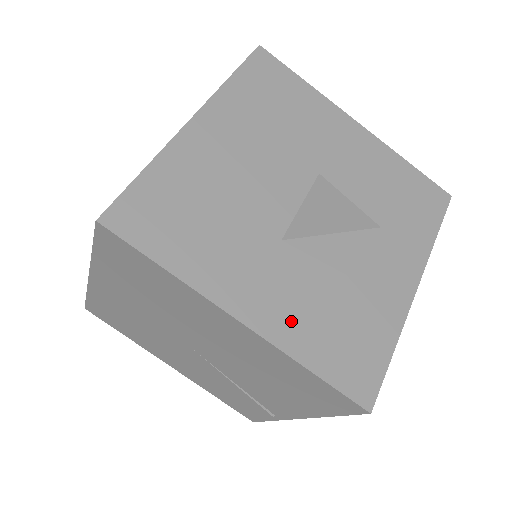
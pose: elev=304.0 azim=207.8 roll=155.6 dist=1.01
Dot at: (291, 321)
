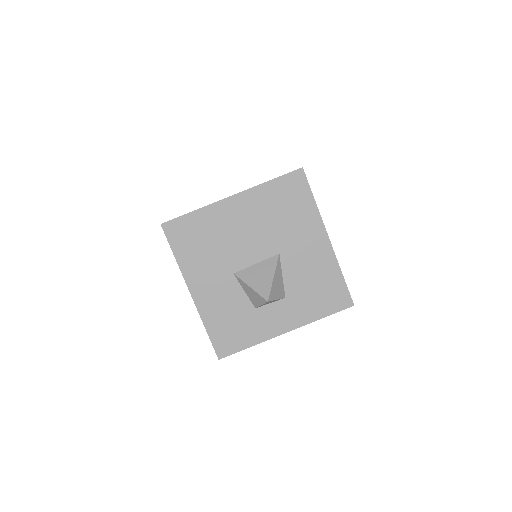
Dot at: (212, 307)
